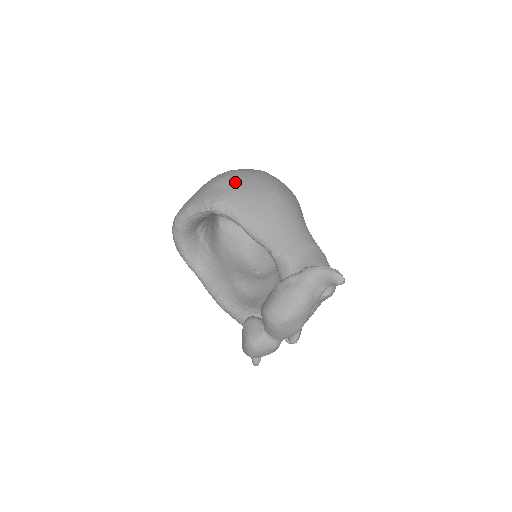
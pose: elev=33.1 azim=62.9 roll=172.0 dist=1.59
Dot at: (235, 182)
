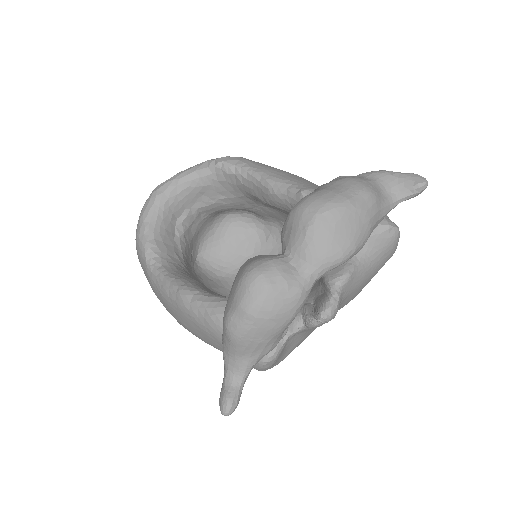
Dot at: occluded
